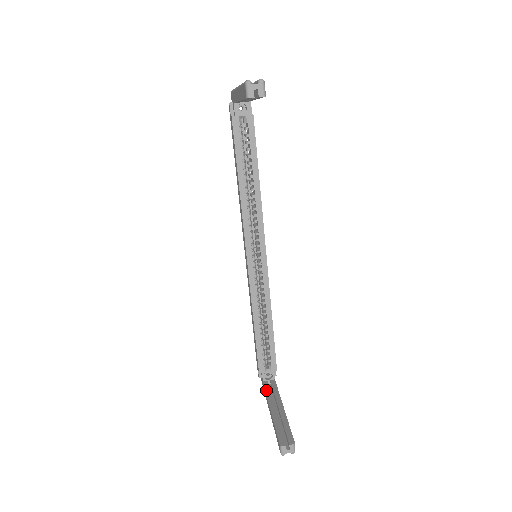
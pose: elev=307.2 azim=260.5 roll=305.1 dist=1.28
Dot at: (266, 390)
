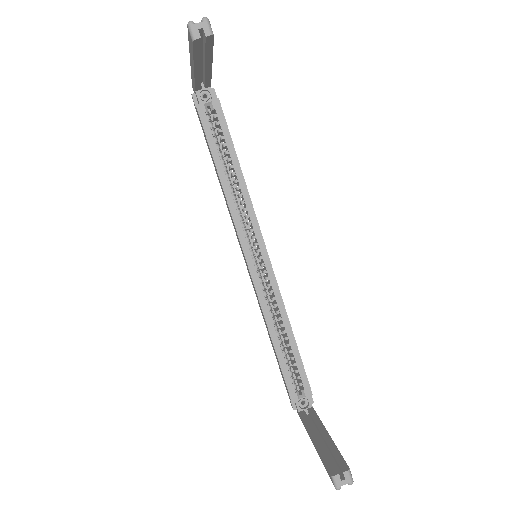
Dot at: (304, 420)
